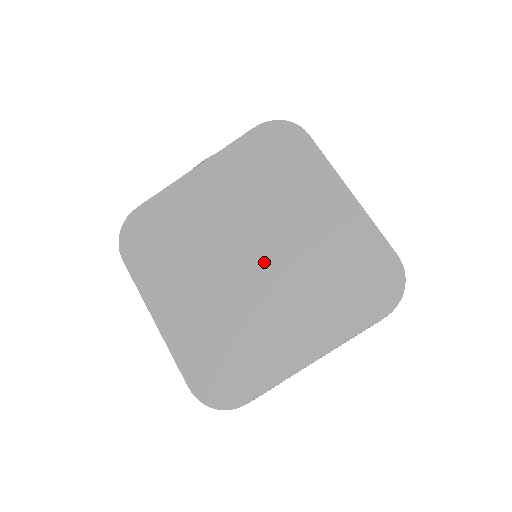
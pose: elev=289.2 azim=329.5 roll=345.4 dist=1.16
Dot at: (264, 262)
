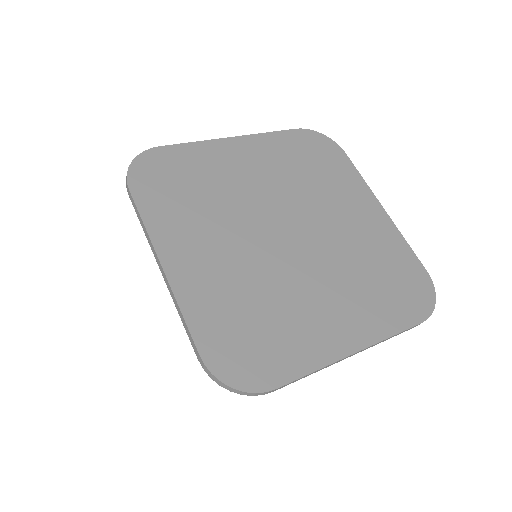
Dot at: (303, 241)
